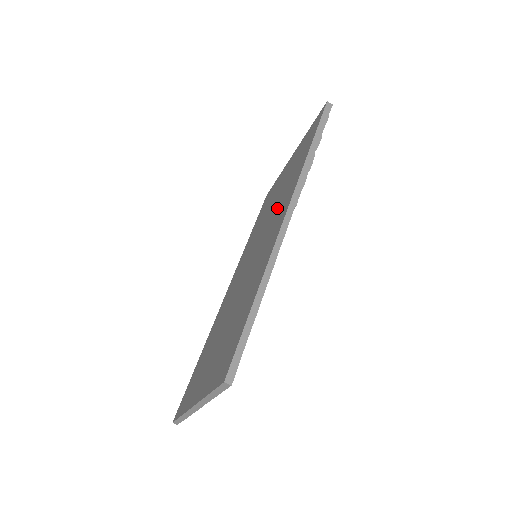
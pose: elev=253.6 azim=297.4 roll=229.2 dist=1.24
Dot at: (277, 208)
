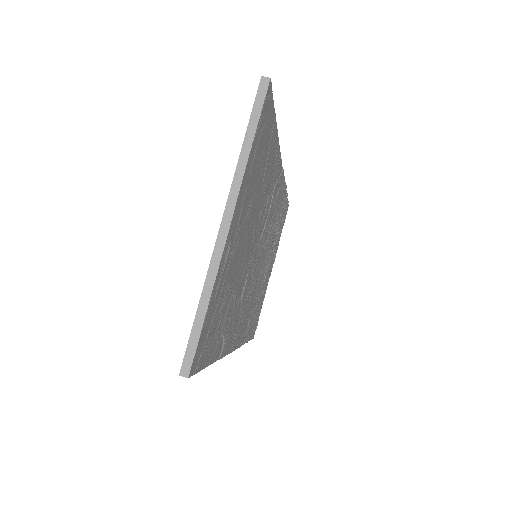
Dot at: occluded
